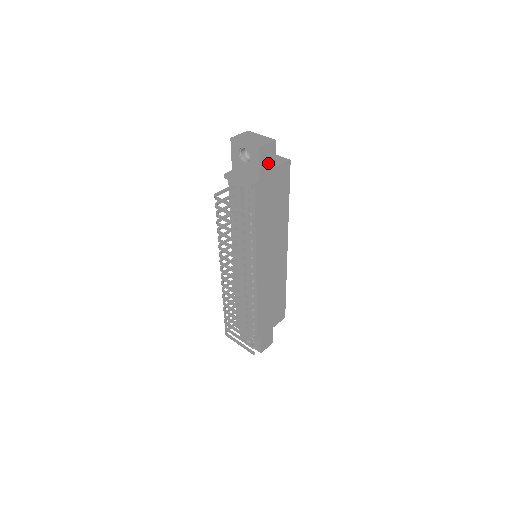
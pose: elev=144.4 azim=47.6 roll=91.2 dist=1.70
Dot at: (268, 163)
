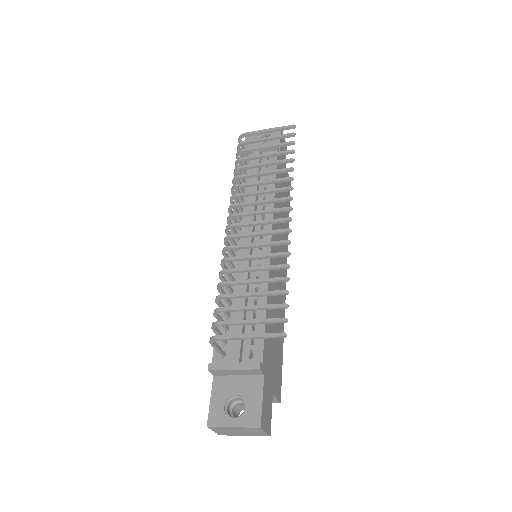
Dot at: occluded
